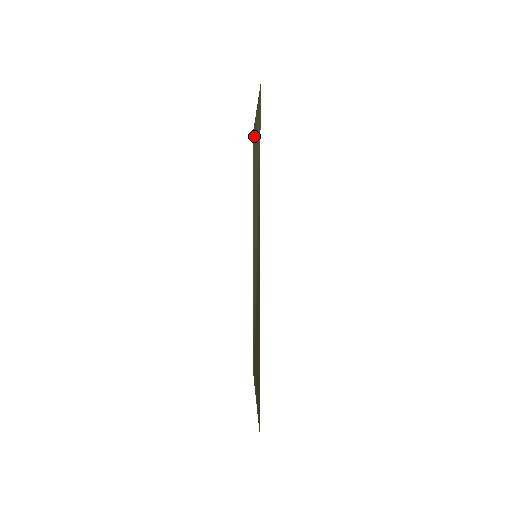
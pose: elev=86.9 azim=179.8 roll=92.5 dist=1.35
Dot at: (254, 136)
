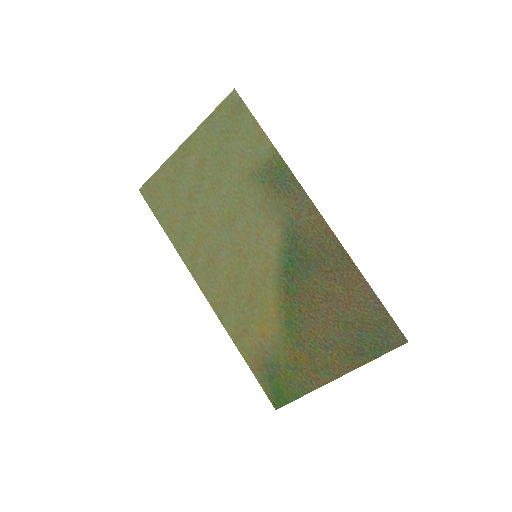
Dot at: (162, 182)
